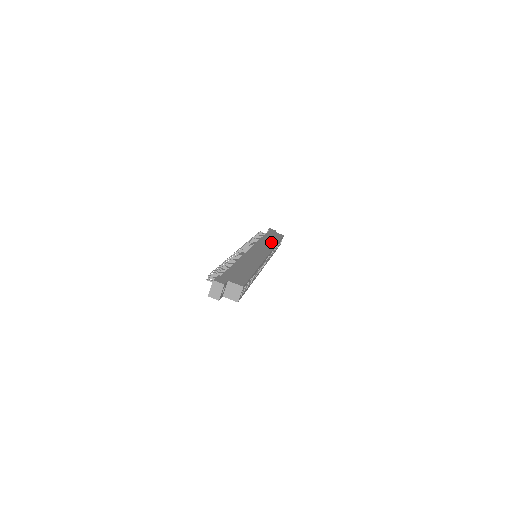
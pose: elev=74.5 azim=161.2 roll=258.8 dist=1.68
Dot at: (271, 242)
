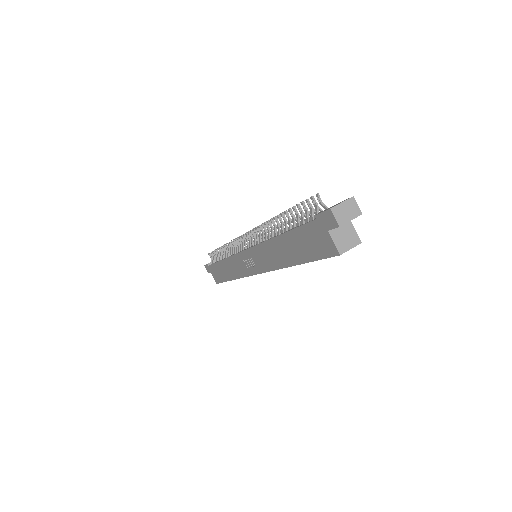
Dot at: occluded
